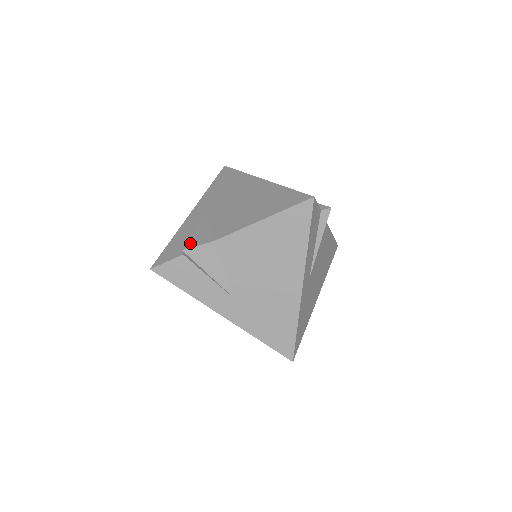
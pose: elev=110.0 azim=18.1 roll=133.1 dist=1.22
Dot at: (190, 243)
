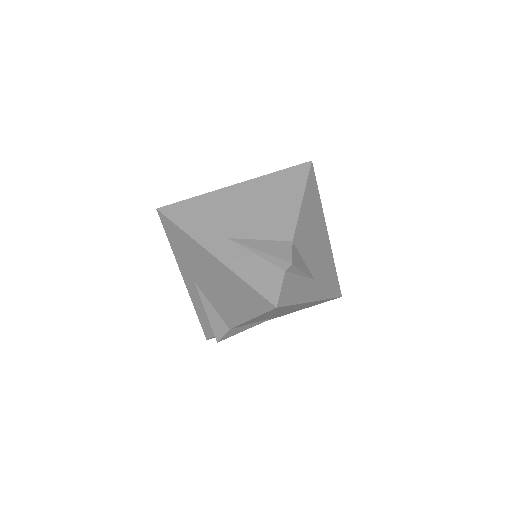
Dot at: (216, 334)
